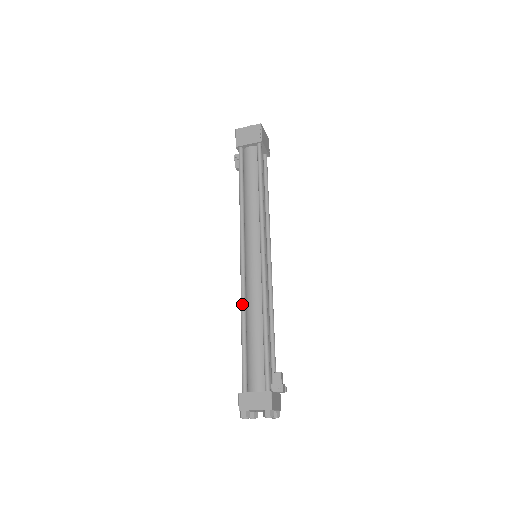
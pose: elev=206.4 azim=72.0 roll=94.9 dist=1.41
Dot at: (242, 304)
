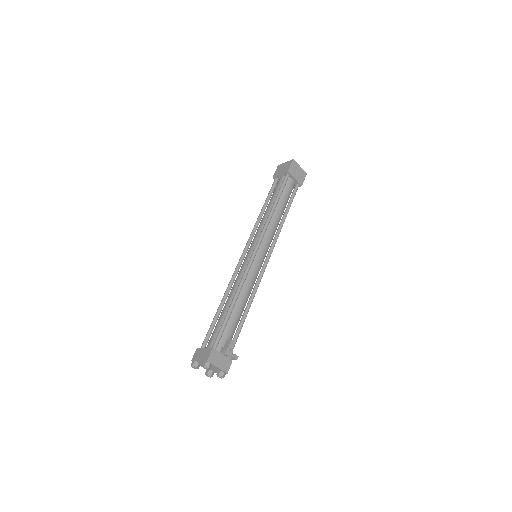
Dot at: (227, 287)
